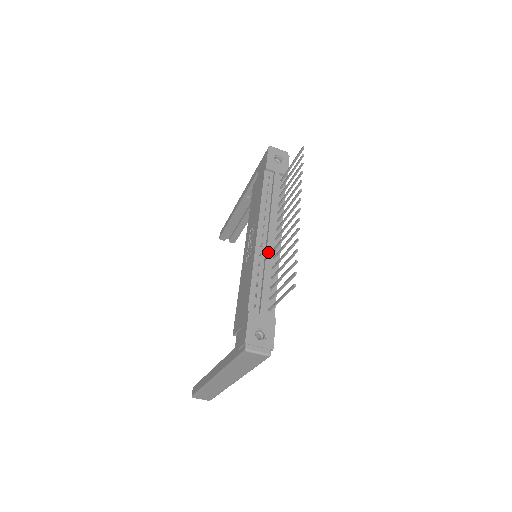
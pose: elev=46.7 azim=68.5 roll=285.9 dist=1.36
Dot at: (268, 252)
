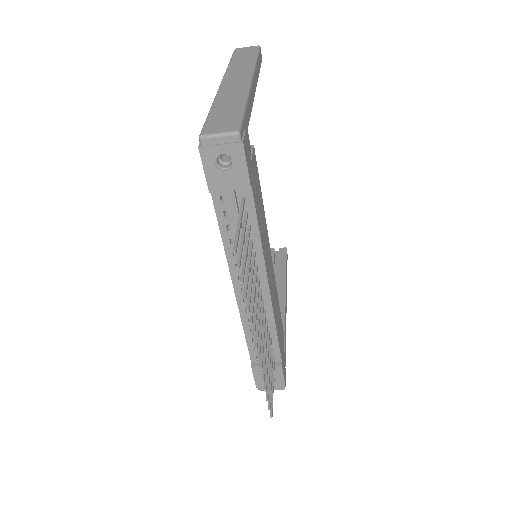
Dot at: occluded
